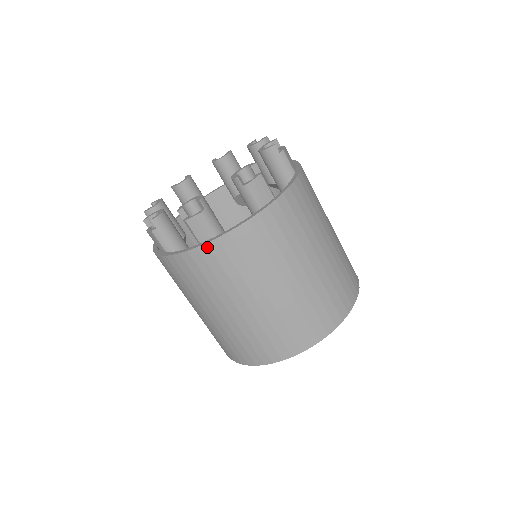
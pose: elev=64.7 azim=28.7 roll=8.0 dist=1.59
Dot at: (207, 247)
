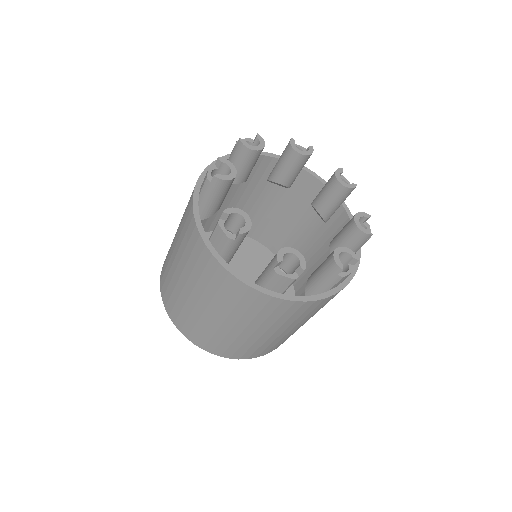
Dot at: (270, 298)
